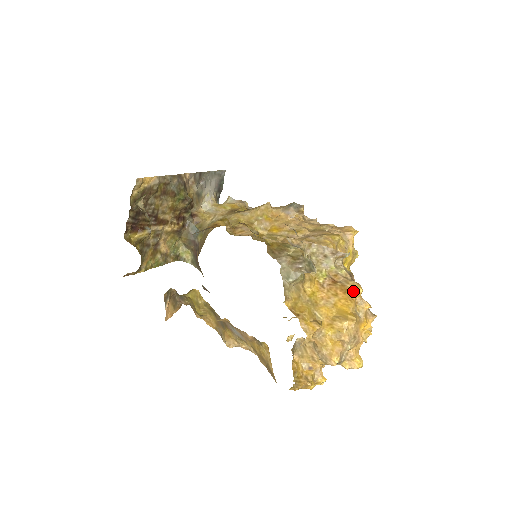
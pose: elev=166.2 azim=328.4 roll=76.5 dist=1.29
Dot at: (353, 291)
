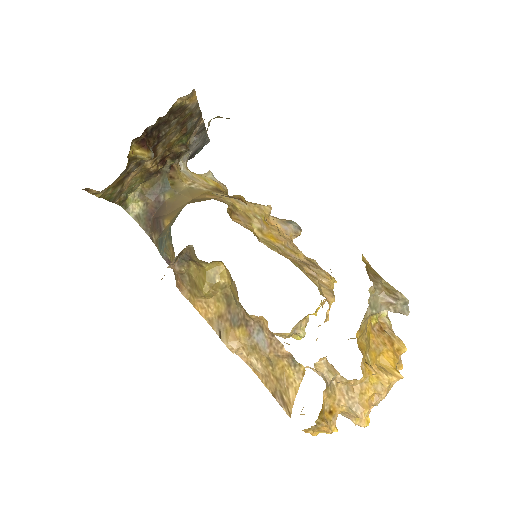
Dot at: (398, 347)
